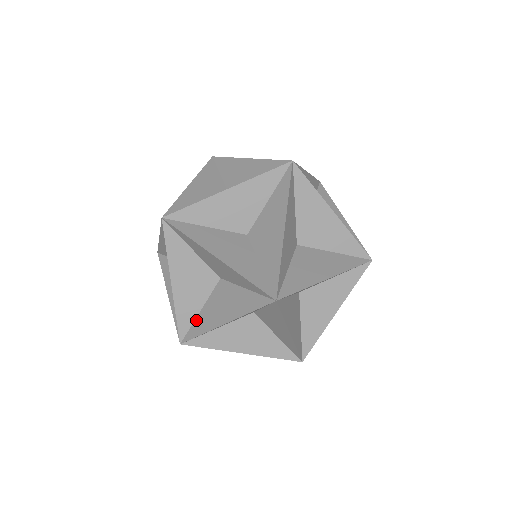
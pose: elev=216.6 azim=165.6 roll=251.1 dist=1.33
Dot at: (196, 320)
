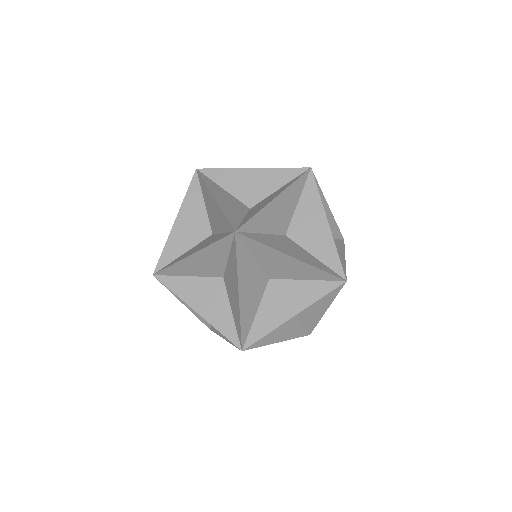
Dot at: (254, 323)
